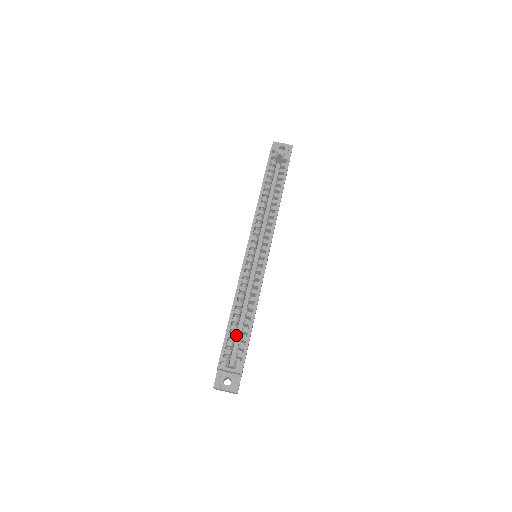
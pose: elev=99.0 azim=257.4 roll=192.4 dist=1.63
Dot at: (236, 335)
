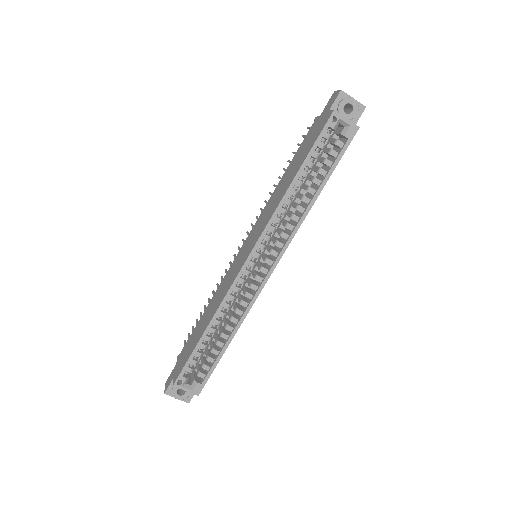
Dot at: occluded
